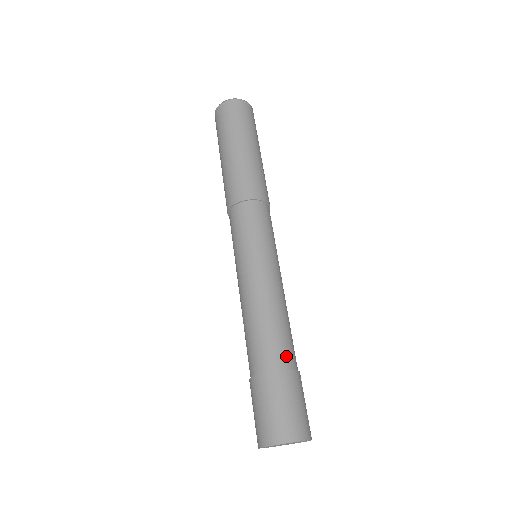
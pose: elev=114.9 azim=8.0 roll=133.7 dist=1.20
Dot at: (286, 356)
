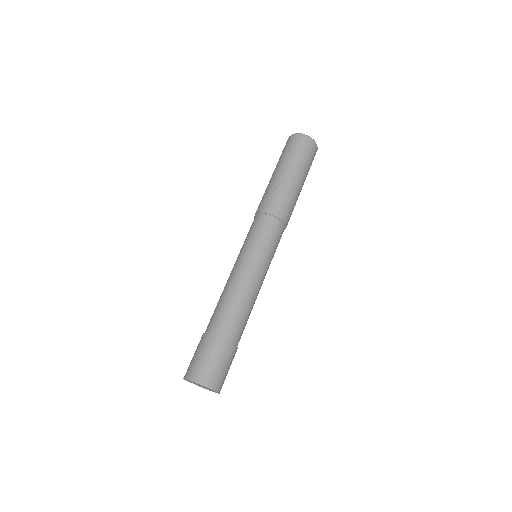
Dot at: (218, 326)
